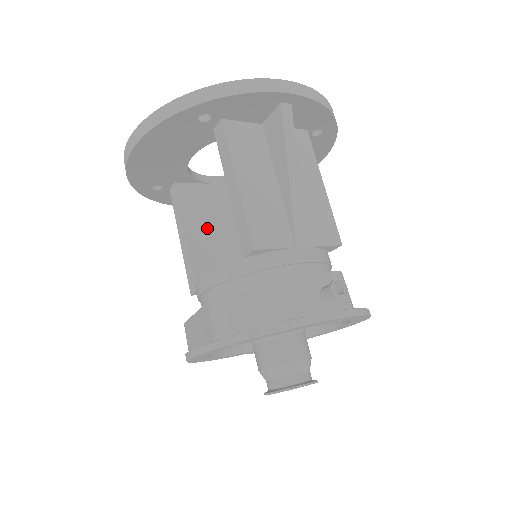
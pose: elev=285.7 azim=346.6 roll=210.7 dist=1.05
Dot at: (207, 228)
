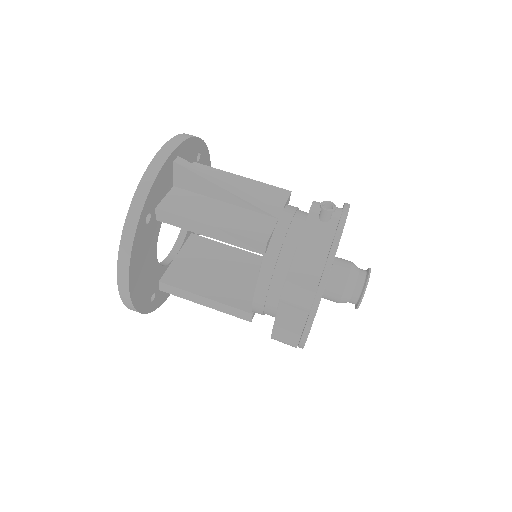
Dot at: (208, 280)
